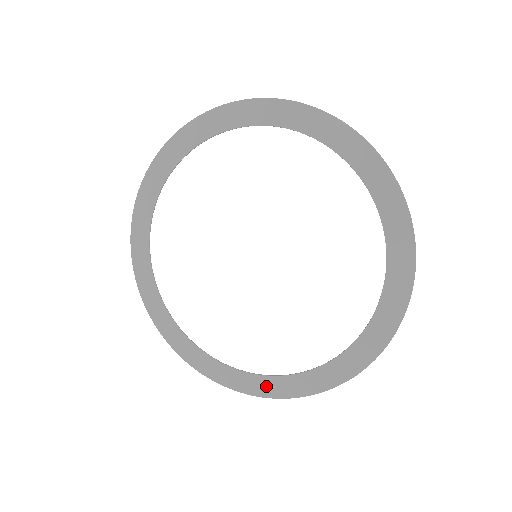
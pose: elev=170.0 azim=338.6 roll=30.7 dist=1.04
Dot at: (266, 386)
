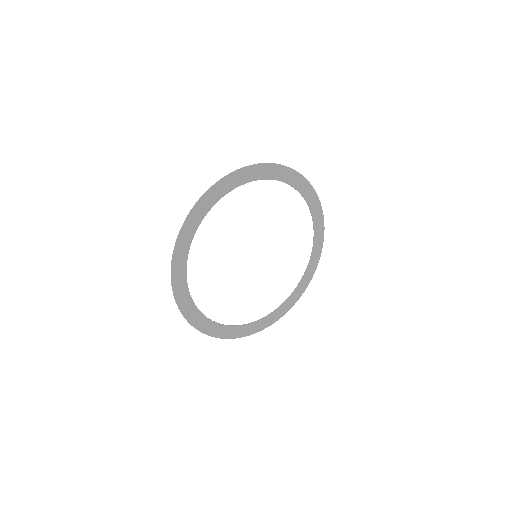
Dot at: (279, 313)
